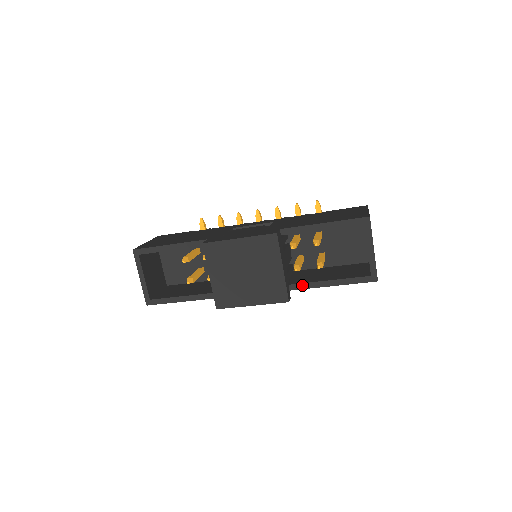
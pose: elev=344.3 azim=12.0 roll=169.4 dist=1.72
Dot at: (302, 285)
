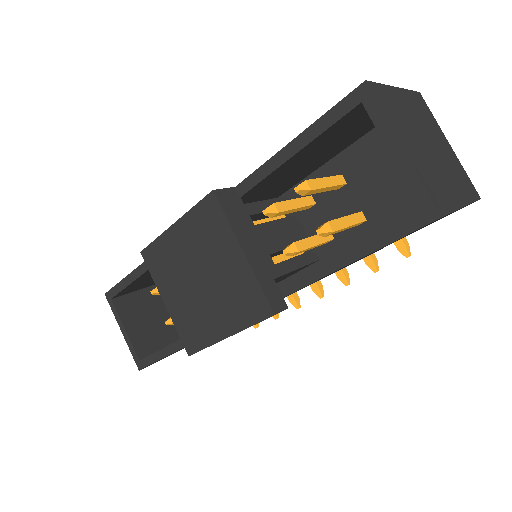
Dot at: (303, 277)
